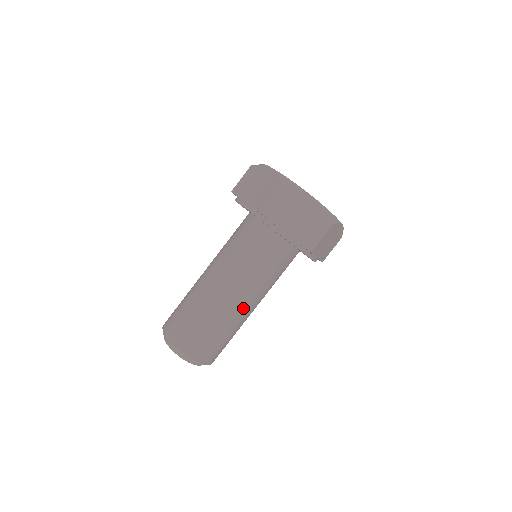
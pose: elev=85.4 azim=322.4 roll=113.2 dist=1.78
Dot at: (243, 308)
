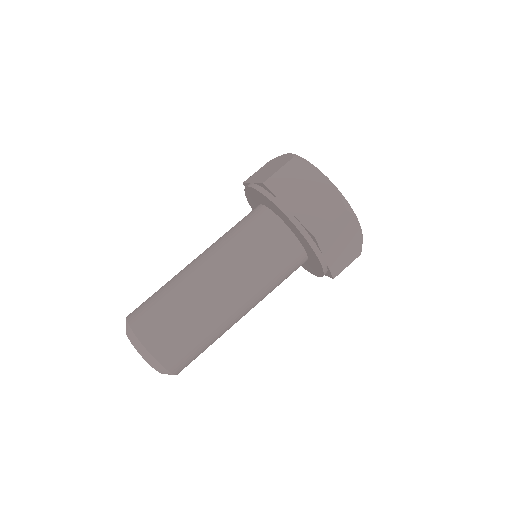
Dot at: occluded
